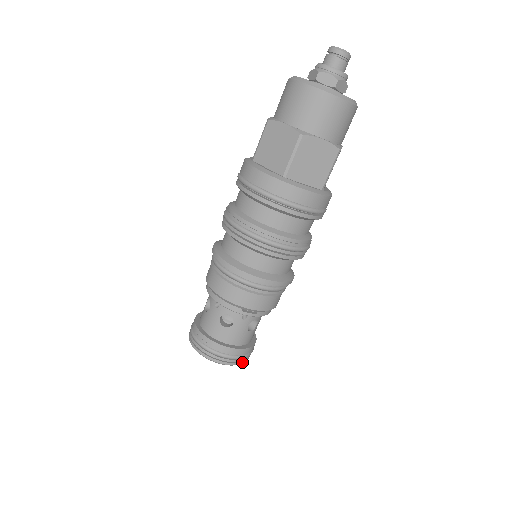
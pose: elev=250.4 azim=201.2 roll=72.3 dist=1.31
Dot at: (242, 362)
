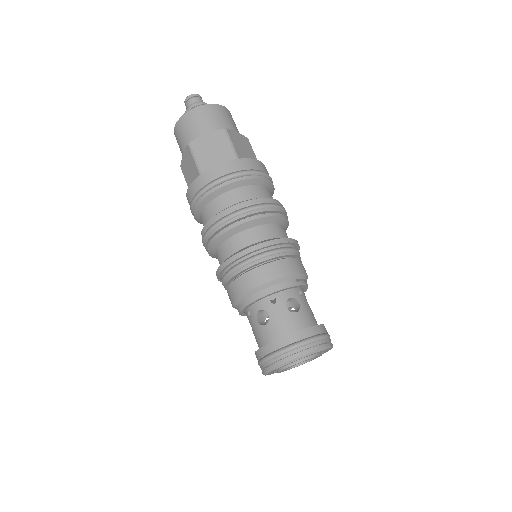
Dot at: (332, 344)
